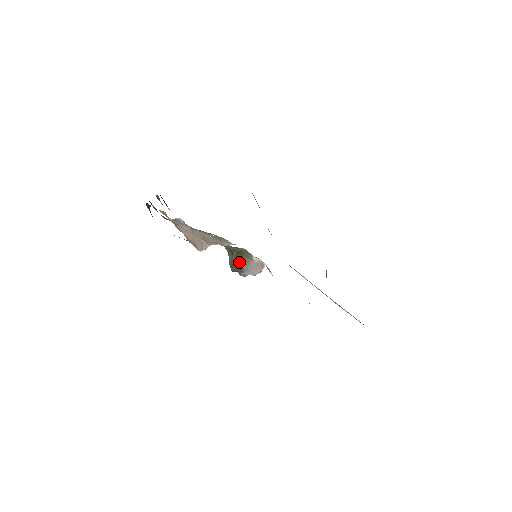
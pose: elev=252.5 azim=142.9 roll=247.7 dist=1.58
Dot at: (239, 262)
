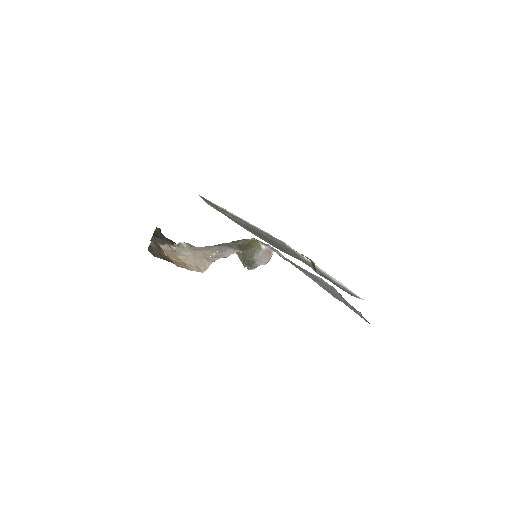
Dot at: (249, 254)
